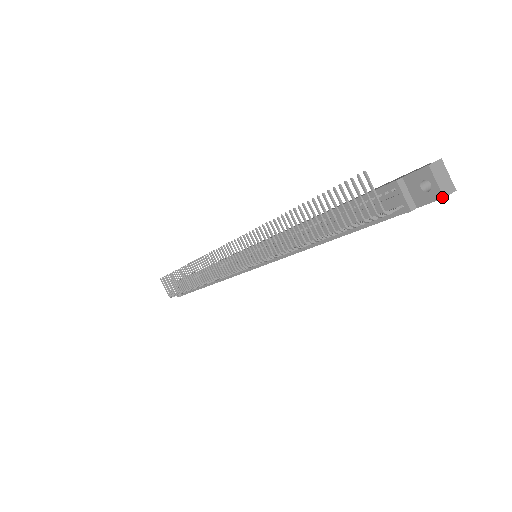
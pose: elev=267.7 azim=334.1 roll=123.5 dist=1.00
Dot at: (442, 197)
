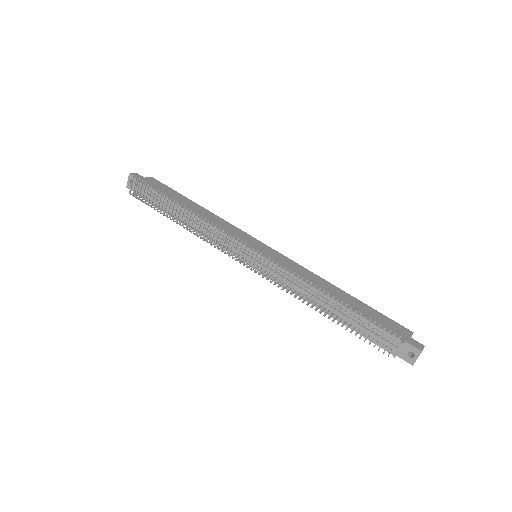
Dot at: occluded
